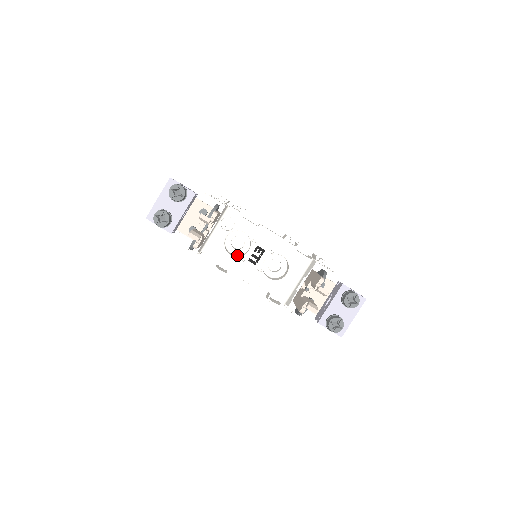
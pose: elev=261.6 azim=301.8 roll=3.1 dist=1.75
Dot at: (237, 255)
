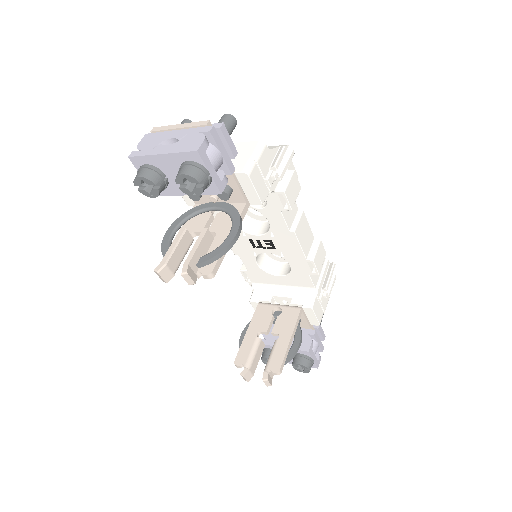
Dot at: (246, 215)
